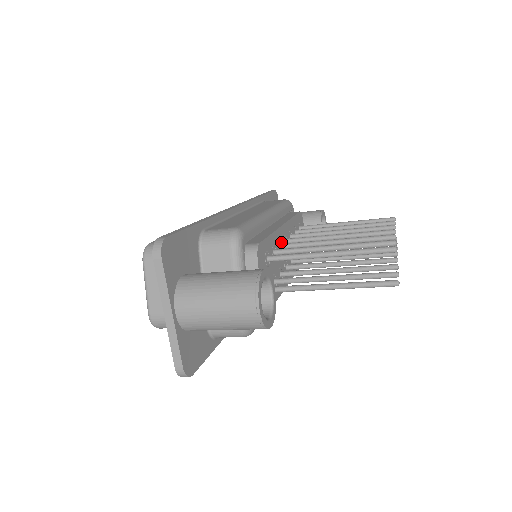
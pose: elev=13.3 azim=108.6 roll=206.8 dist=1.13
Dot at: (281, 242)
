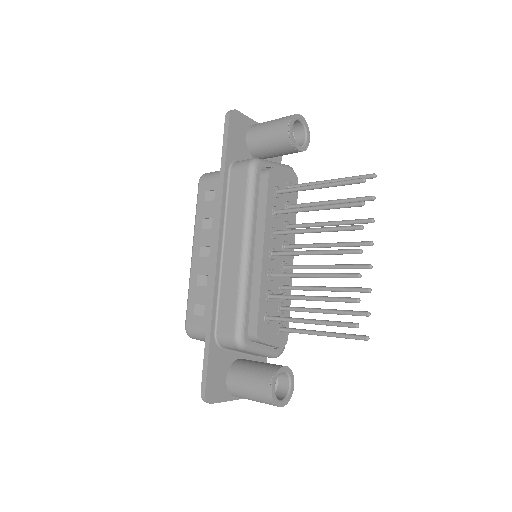
Dot at: (270, 269)
